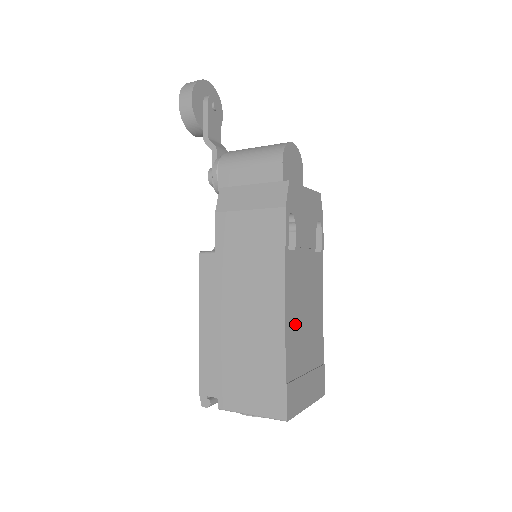
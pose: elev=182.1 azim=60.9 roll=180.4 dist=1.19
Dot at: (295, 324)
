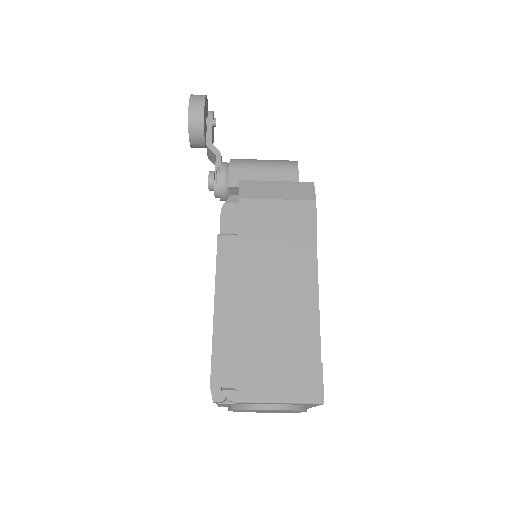
Dot at: occluded
